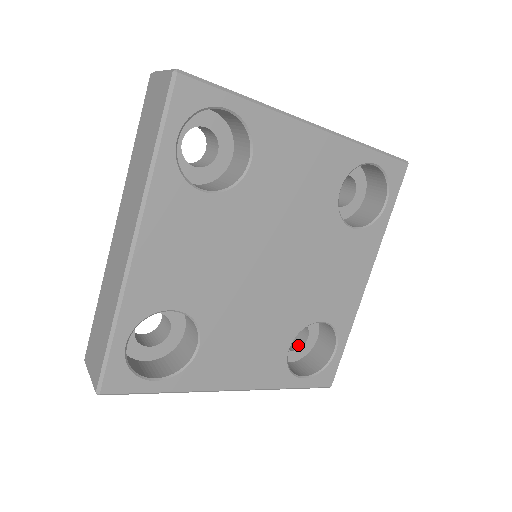
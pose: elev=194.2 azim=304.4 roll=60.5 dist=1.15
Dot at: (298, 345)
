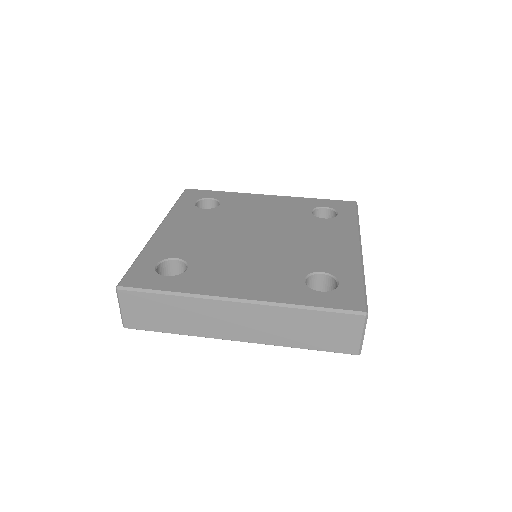
Dot at: occluded
